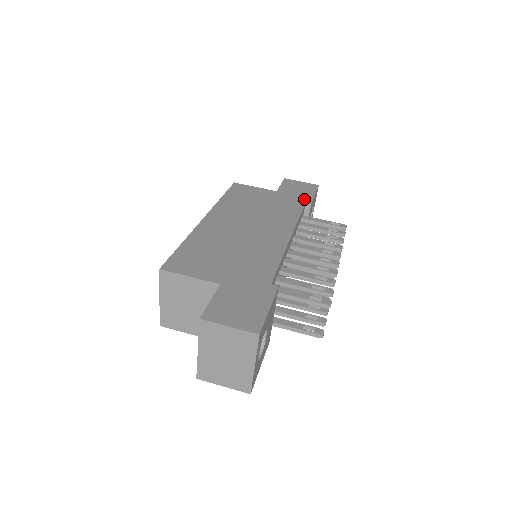
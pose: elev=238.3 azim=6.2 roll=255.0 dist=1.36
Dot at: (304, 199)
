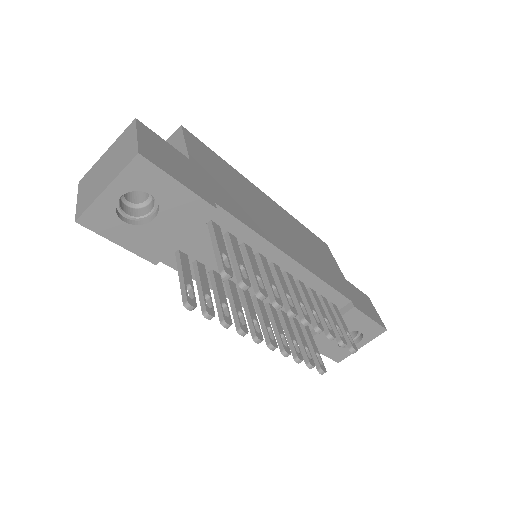
Dot at: (356, 302)
